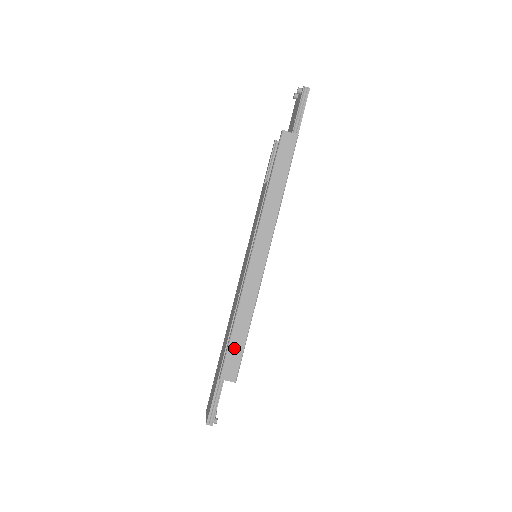
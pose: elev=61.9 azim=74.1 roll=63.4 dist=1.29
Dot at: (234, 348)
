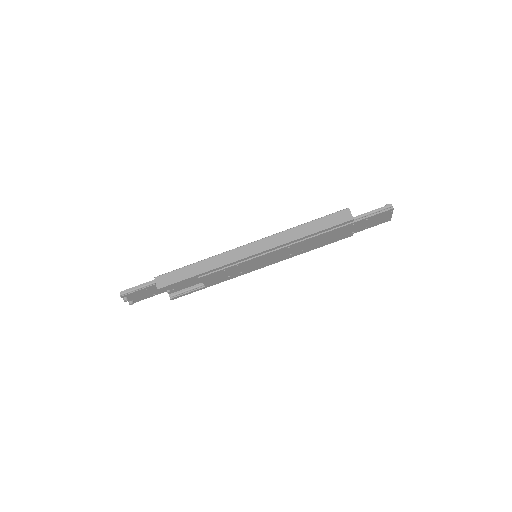
Dot at: (181, 273)
